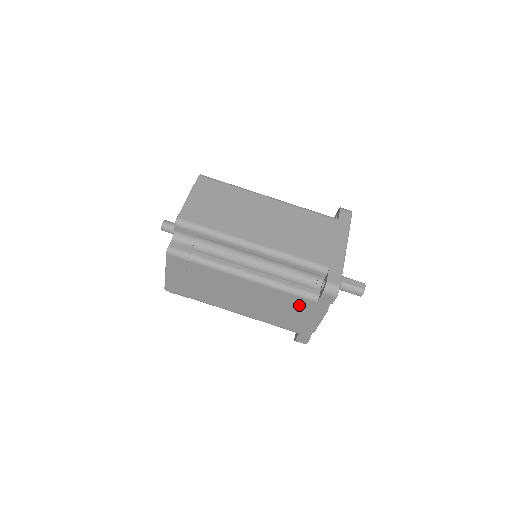
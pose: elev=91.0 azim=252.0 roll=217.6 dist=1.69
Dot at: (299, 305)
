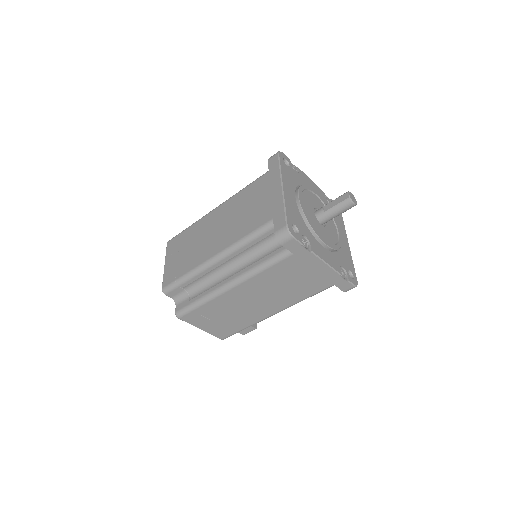
Dot at: (290, 268)
